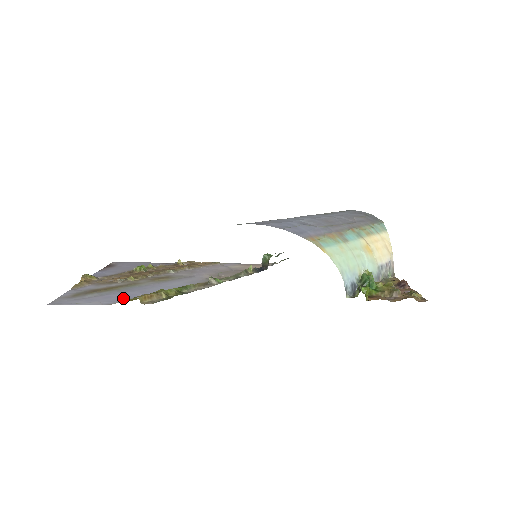
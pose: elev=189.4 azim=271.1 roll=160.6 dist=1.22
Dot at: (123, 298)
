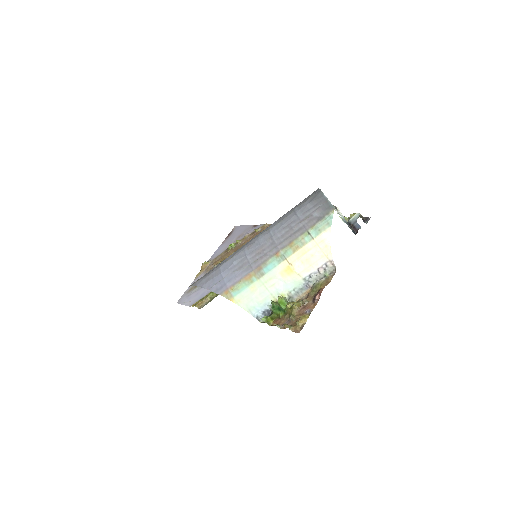
Dot at: (200, 297)
